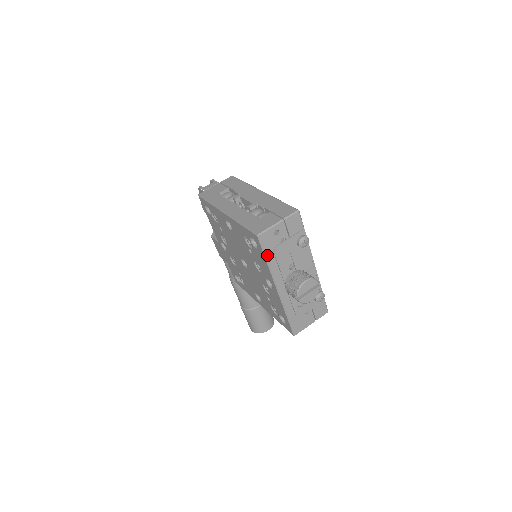
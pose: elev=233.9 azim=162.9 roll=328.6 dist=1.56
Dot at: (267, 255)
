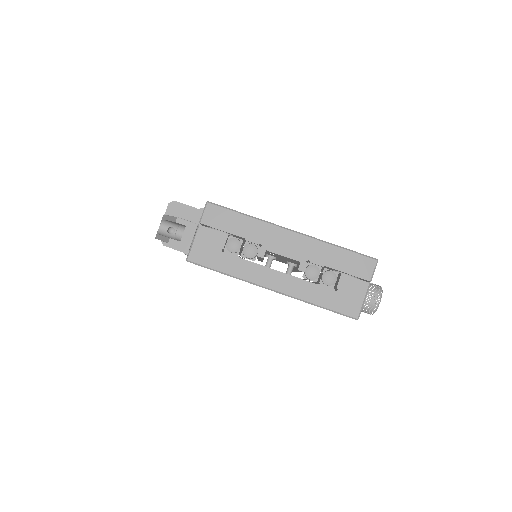
Dot at: occluded
